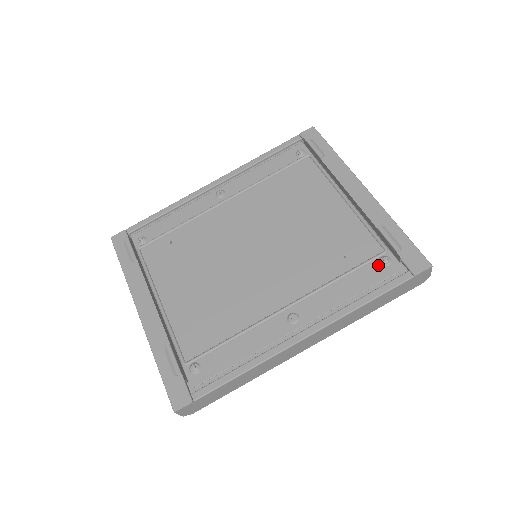
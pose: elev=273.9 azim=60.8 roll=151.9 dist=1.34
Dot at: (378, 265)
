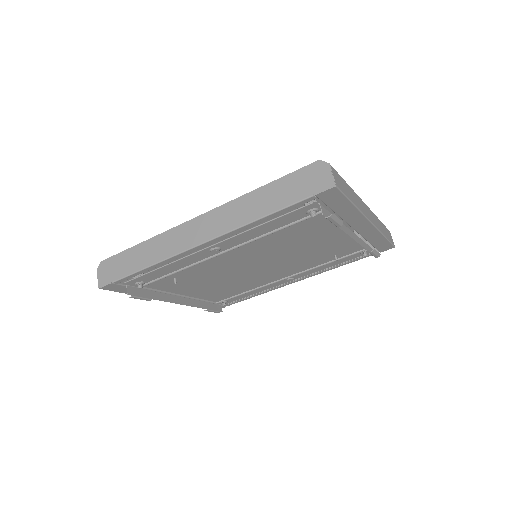
Dot at: (358, 254)
